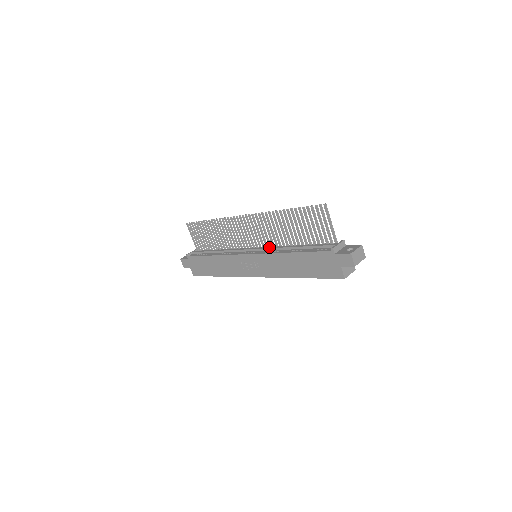
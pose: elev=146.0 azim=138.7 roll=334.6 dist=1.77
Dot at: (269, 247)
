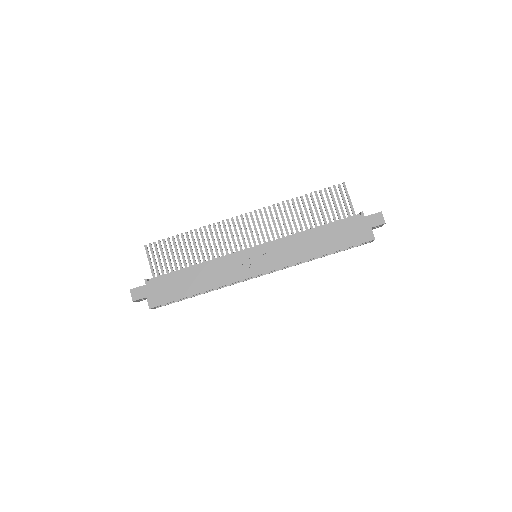
Dot at: (277, 239)
